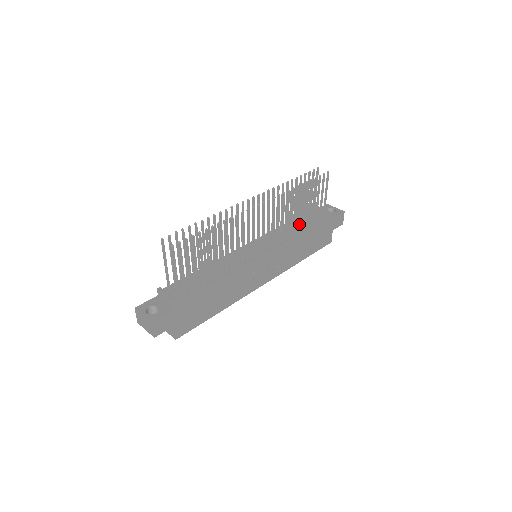
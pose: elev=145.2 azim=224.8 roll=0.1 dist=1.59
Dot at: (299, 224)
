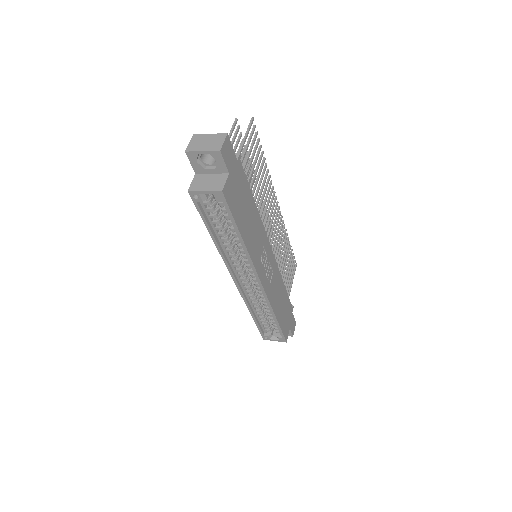
Dot at: occluded
